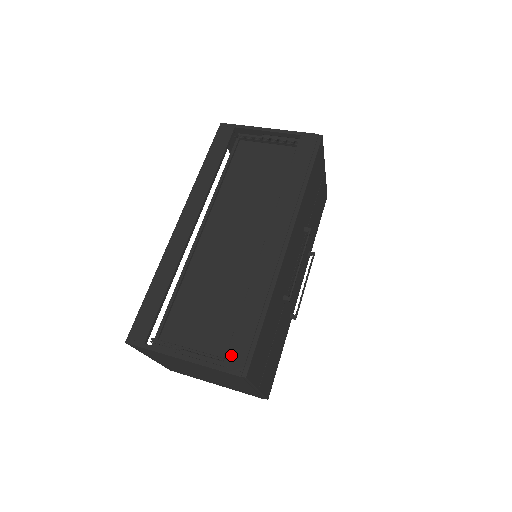
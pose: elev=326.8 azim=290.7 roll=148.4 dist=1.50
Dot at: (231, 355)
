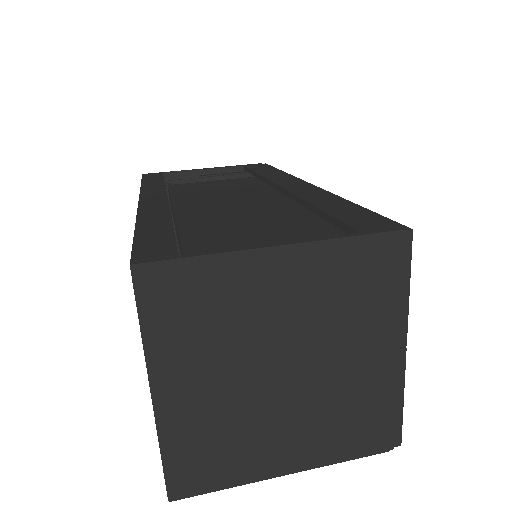
Dot at: (359, 224)
